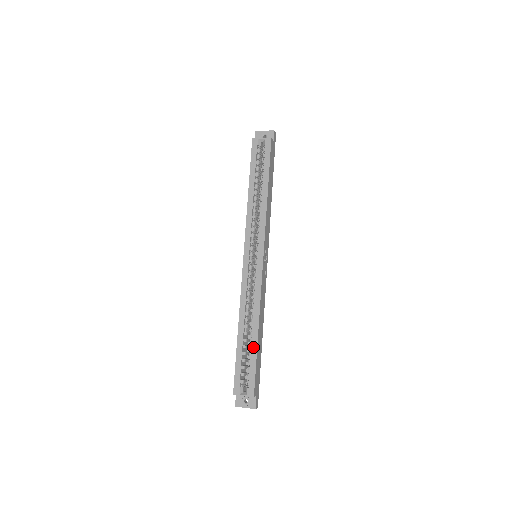
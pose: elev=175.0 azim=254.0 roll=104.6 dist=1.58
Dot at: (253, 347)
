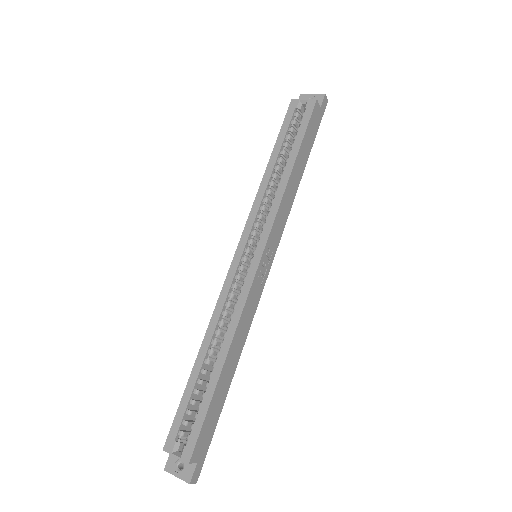
Dot at: (210, 385)
